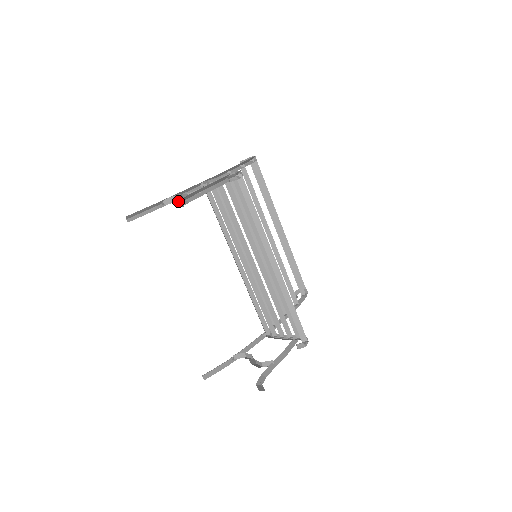
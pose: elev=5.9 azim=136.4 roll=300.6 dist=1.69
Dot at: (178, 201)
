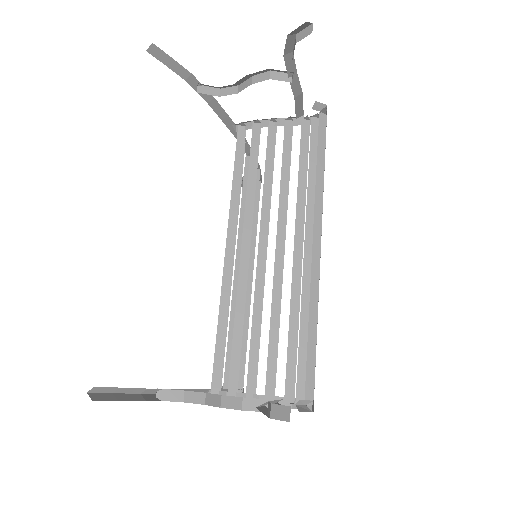
Dot at: (293, 34)
